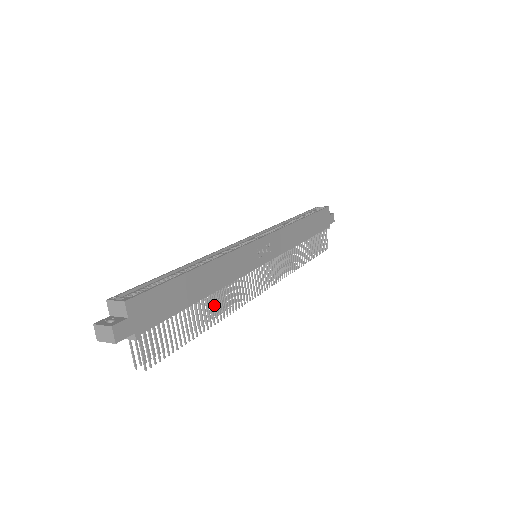
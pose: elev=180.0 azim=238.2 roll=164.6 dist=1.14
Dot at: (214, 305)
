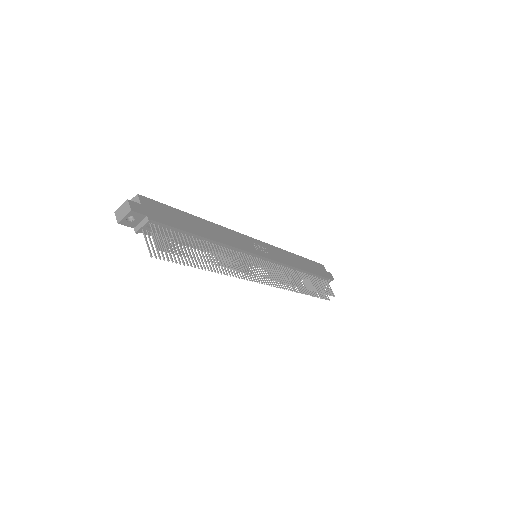
Dot at: occluded
